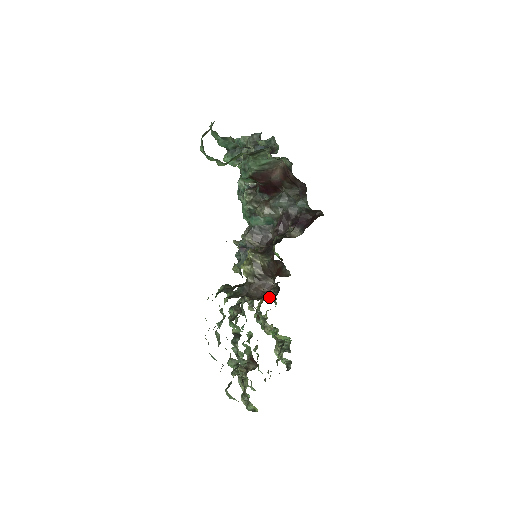
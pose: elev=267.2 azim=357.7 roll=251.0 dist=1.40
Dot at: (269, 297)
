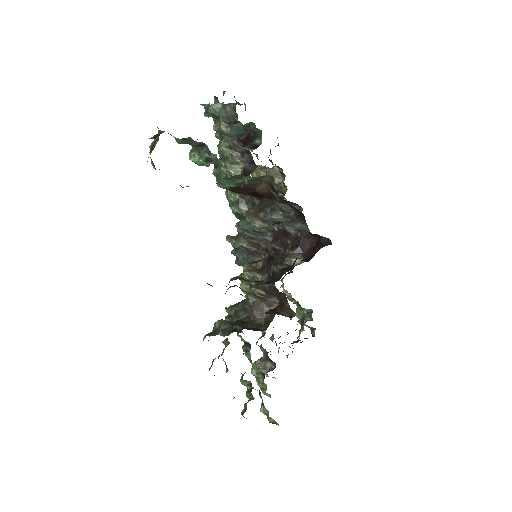
Dot at: occluded
